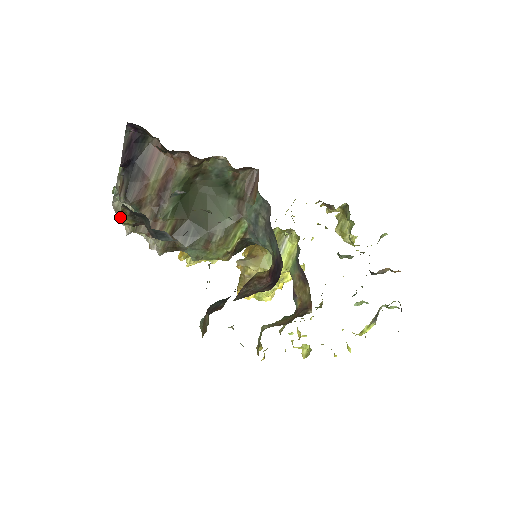
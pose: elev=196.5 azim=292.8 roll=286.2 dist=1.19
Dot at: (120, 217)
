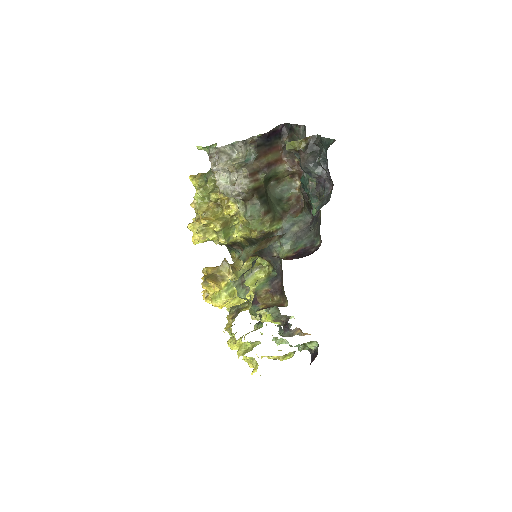
Dot at: (303, 139)
